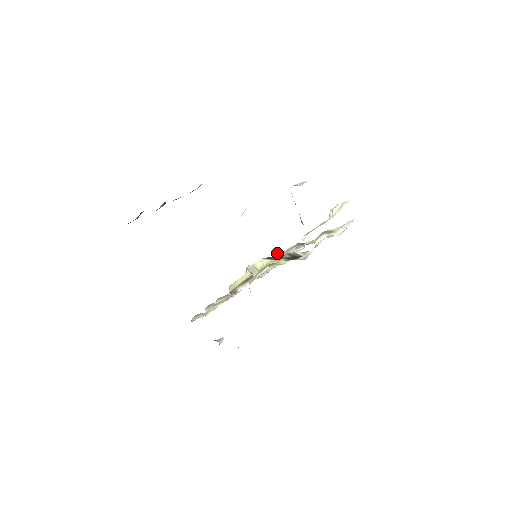
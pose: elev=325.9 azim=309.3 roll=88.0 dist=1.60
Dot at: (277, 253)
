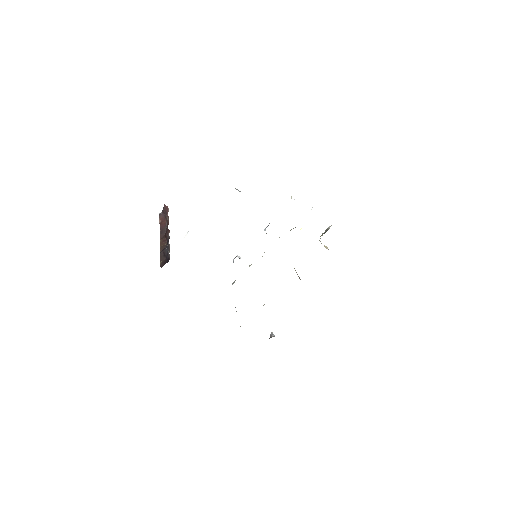
Dot at: (238, 256)
